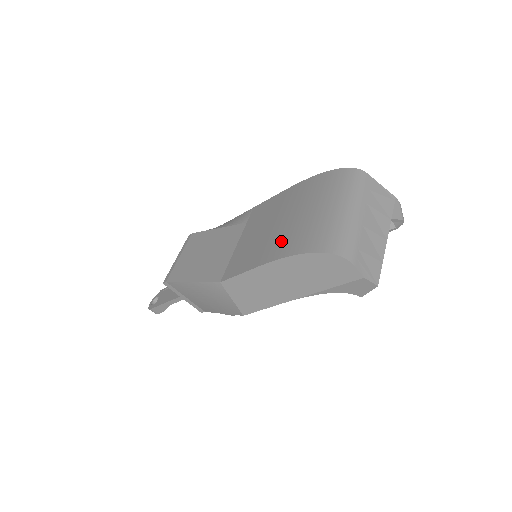
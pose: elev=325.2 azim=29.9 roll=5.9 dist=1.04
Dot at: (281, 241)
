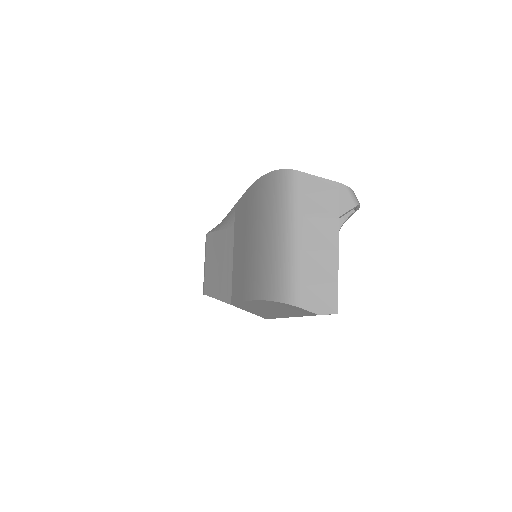
Dot at: (249, 275)
